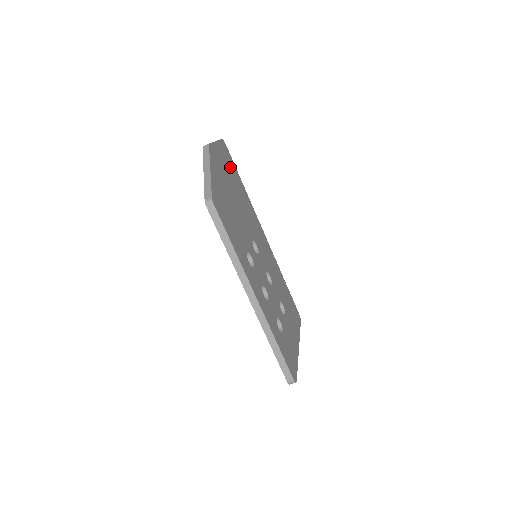
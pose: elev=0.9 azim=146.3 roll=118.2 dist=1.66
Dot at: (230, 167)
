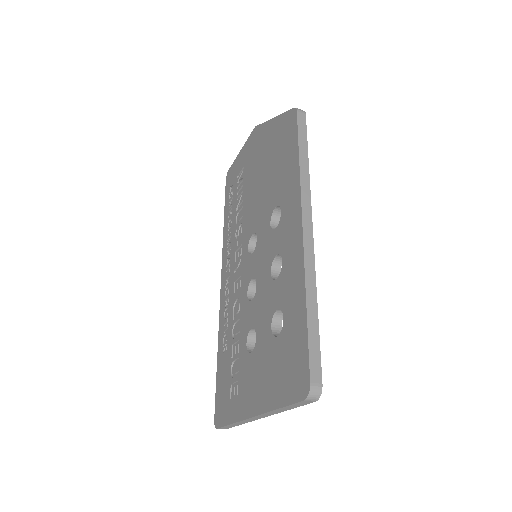
Dot at: occluded
